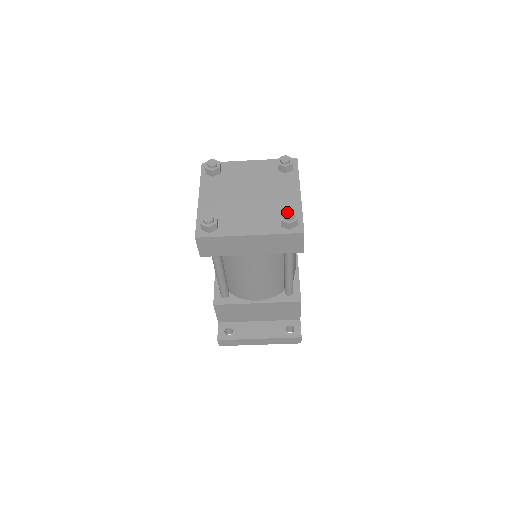
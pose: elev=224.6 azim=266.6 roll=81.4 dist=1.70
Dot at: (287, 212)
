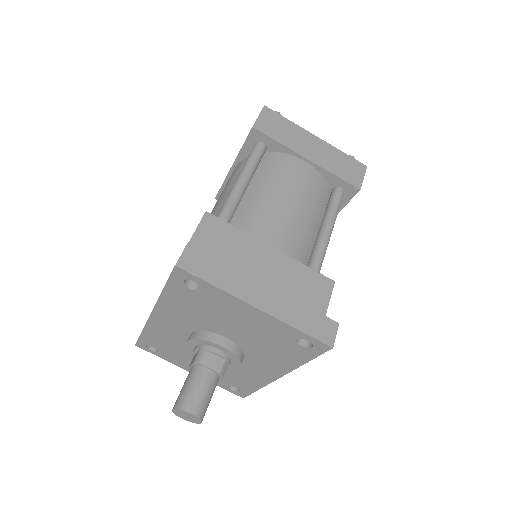
Dot at: occluded
